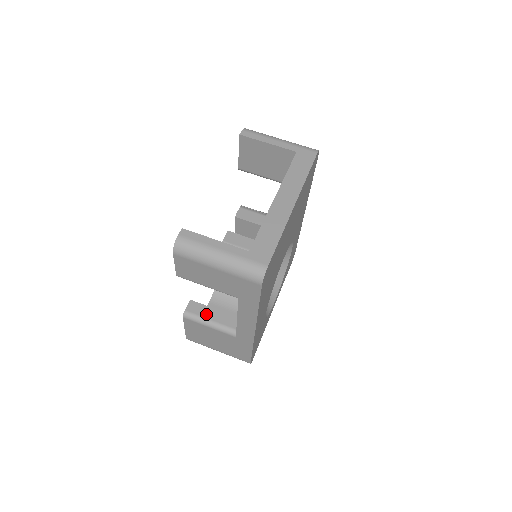
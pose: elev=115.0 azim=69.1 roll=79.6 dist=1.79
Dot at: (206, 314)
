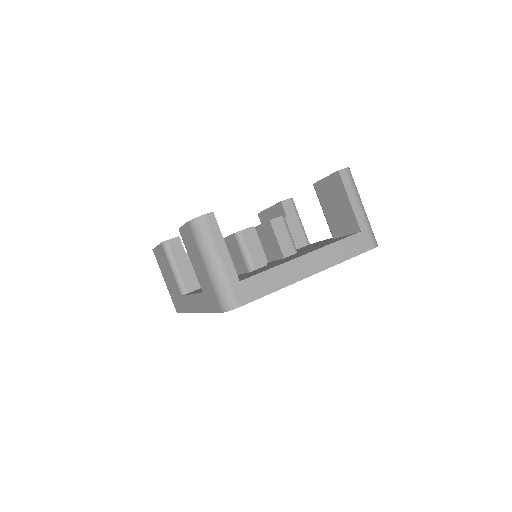
Dot at: (179, 259)
